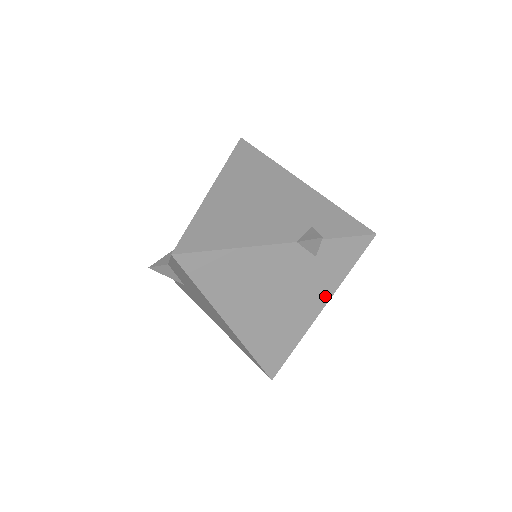
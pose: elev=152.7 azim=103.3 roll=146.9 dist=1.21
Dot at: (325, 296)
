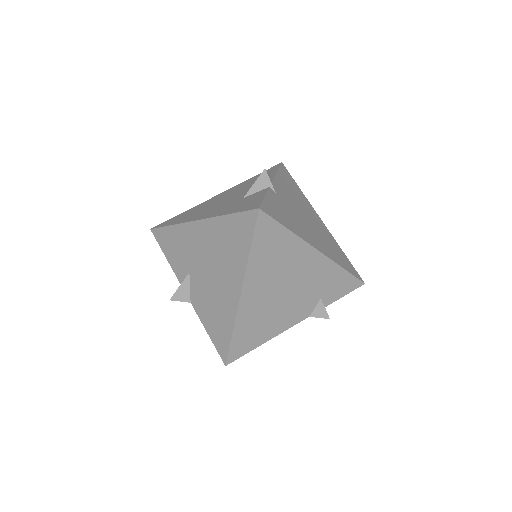
Dot at: occluded
